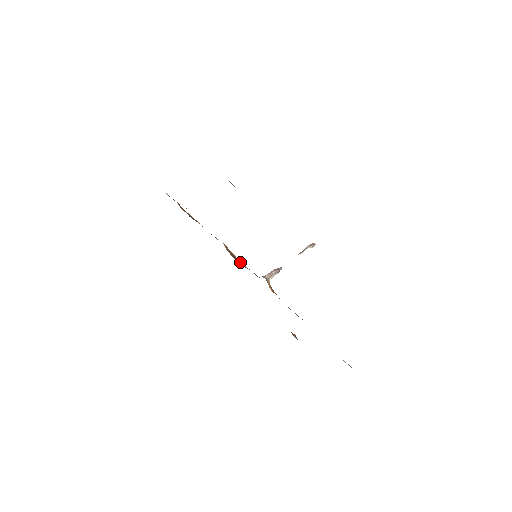
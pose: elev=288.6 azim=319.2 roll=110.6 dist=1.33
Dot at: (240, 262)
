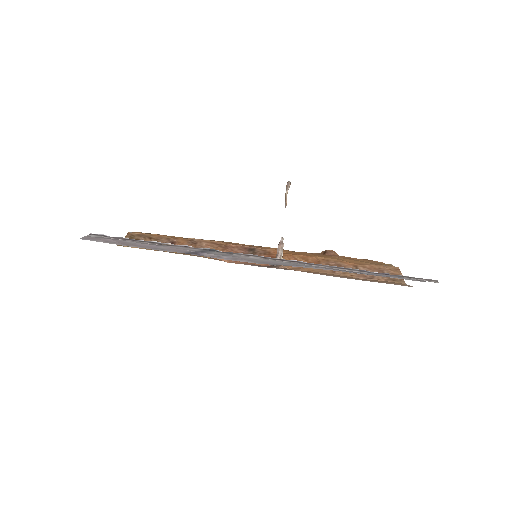
Dot at: (240, 246)
